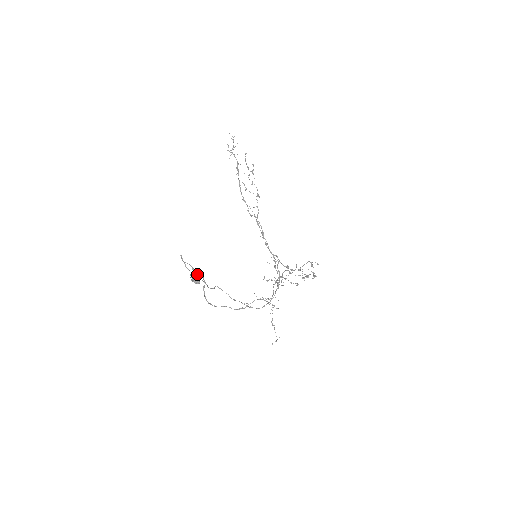
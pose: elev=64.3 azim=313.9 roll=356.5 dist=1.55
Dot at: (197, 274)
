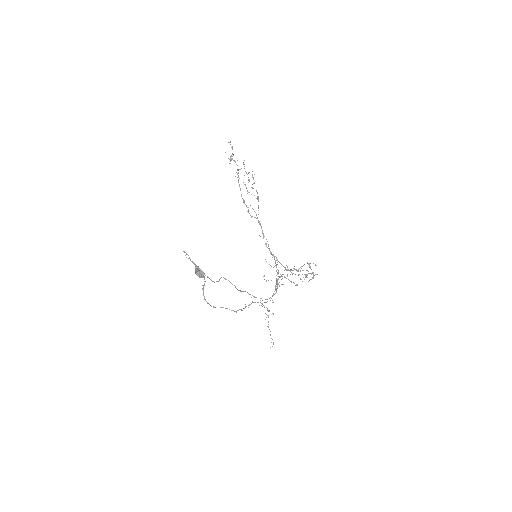
Dot at: occluded
